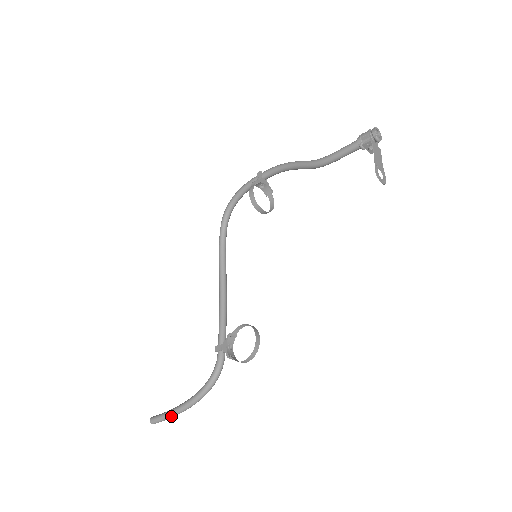
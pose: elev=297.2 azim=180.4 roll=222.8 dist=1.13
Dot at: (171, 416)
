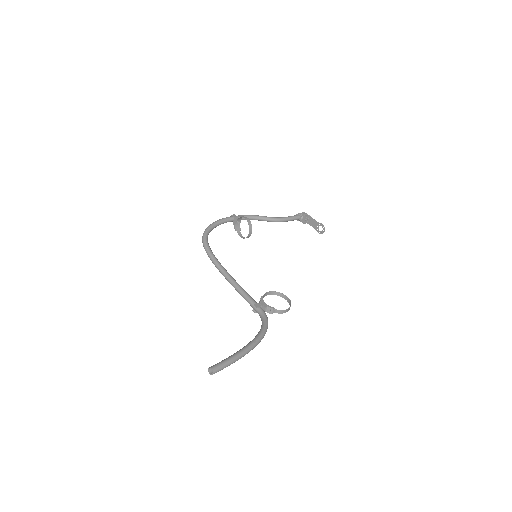
Dot at: (238, 358)
